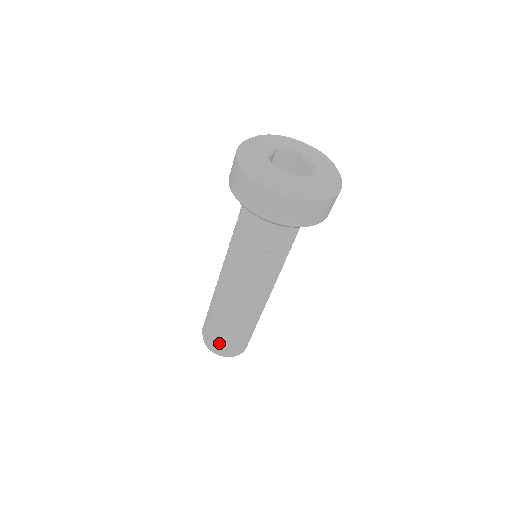
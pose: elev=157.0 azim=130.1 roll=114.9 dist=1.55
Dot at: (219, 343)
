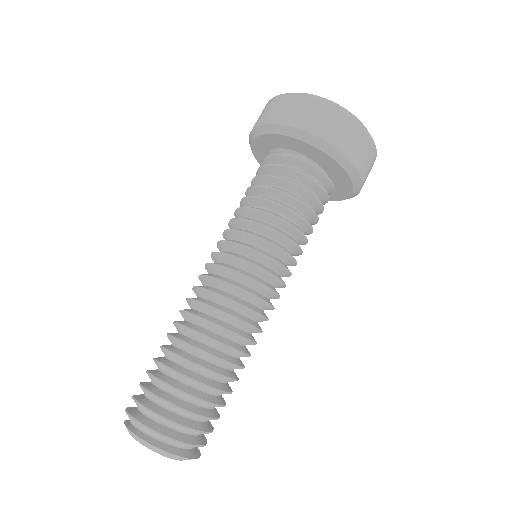
Dot at: (184, 422)
